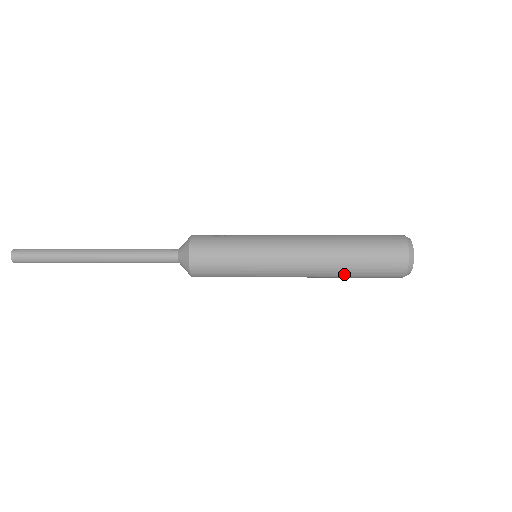
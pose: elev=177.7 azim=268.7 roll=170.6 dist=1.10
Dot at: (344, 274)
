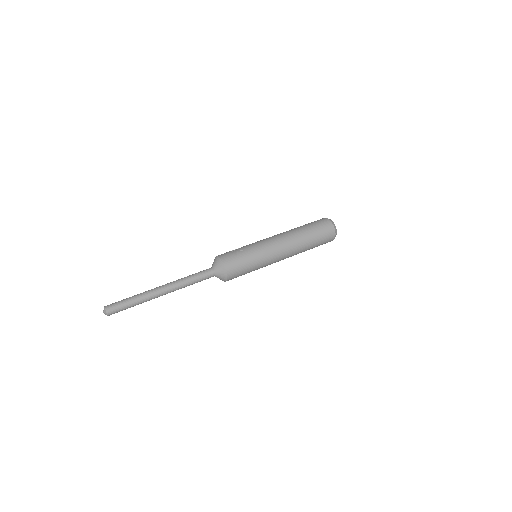
Dot at: occluded
